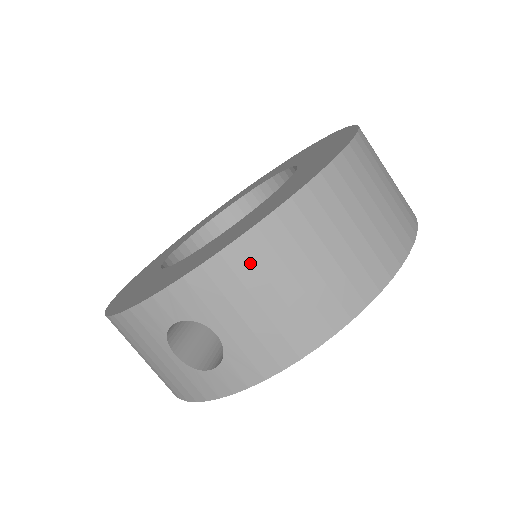
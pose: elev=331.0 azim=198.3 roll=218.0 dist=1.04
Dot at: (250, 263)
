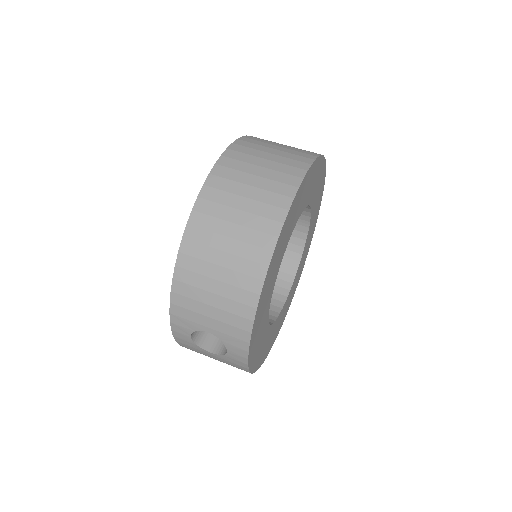
Dot at: (188, 287)
